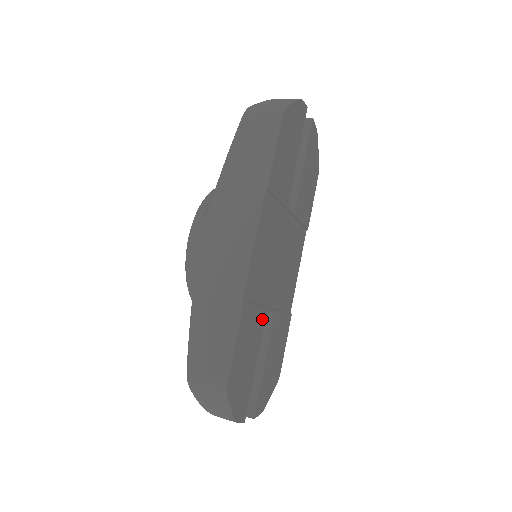
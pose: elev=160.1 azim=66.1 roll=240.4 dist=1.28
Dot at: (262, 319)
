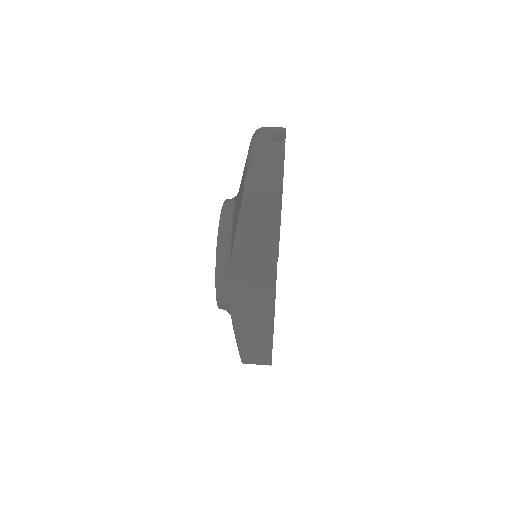
Dot at: occluded
